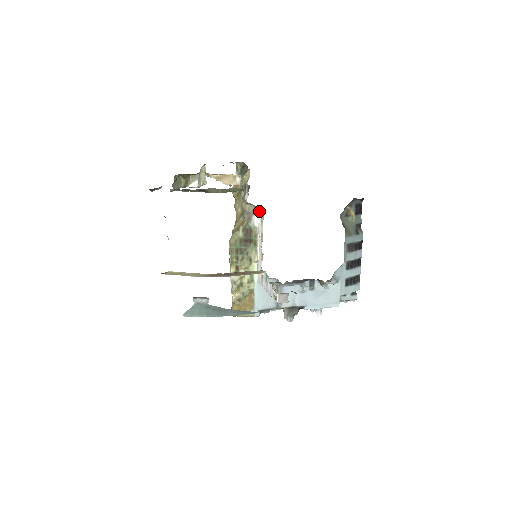
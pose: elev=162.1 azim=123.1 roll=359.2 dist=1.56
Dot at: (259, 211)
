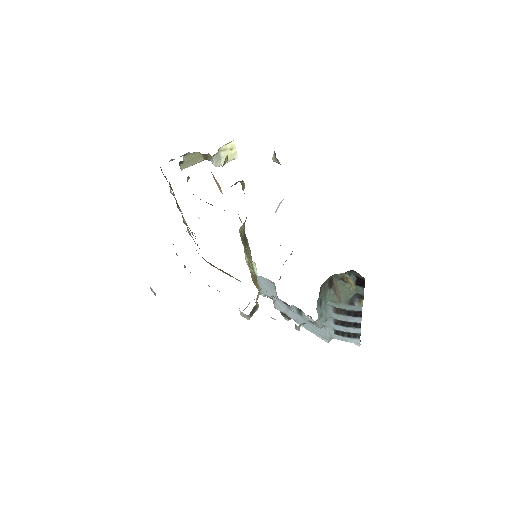
Dot at: occluded
